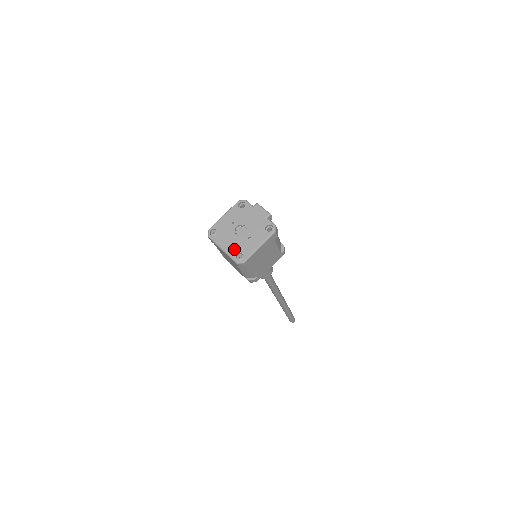
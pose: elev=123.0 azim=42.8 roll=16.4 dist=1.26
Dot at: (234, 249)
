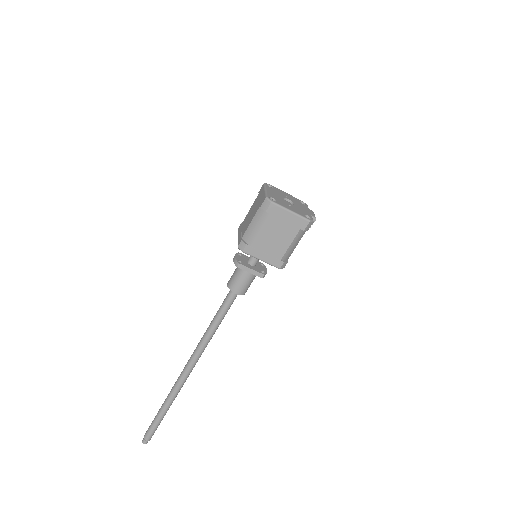
Dot at: (274, 196)
